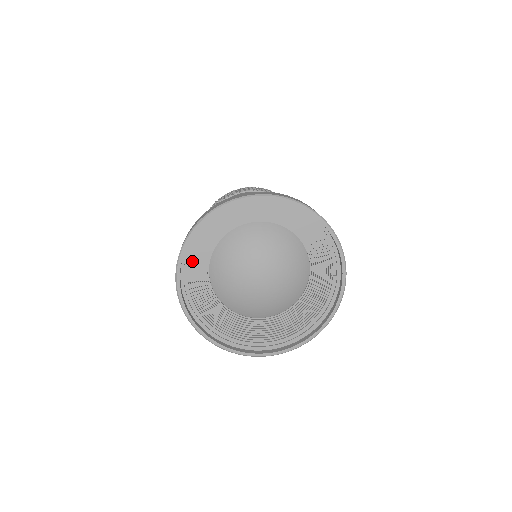
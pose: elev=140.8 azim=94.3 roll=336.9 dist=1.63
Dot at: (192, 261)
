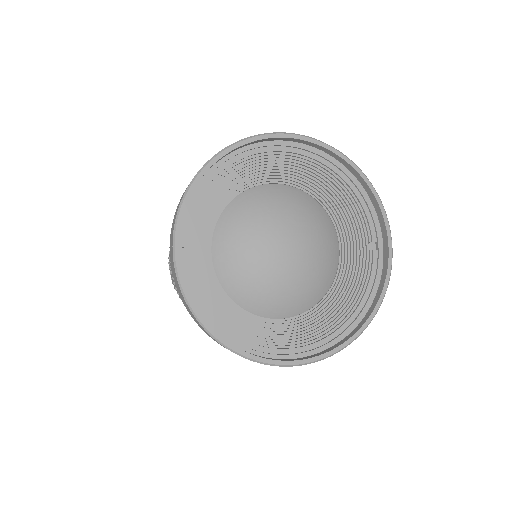
Dot at: (193, 225)
